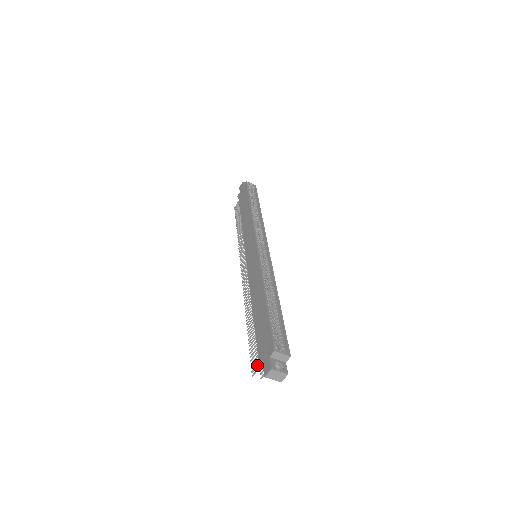
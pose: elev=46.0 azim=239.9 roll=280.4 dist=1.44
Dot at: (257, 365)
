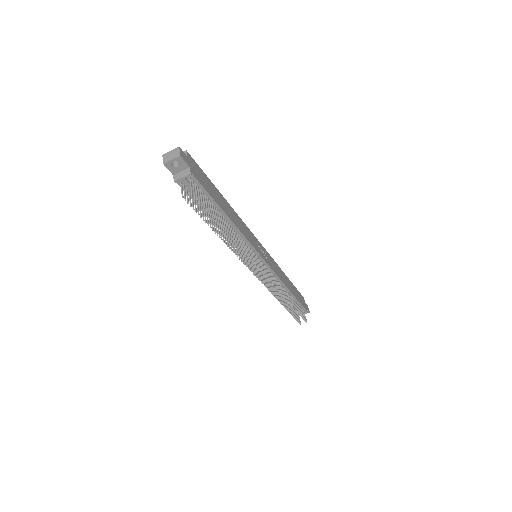
Dot at: (184, 192)
